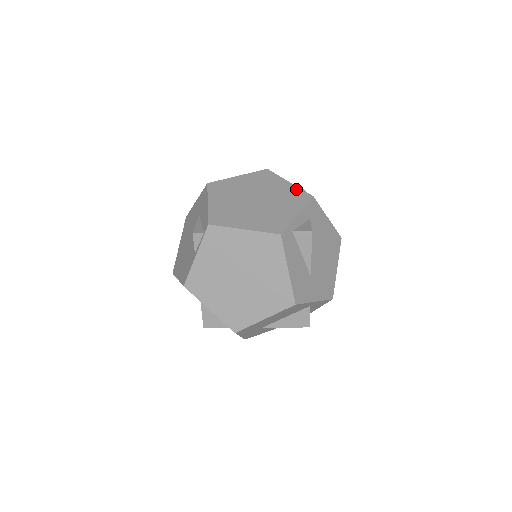
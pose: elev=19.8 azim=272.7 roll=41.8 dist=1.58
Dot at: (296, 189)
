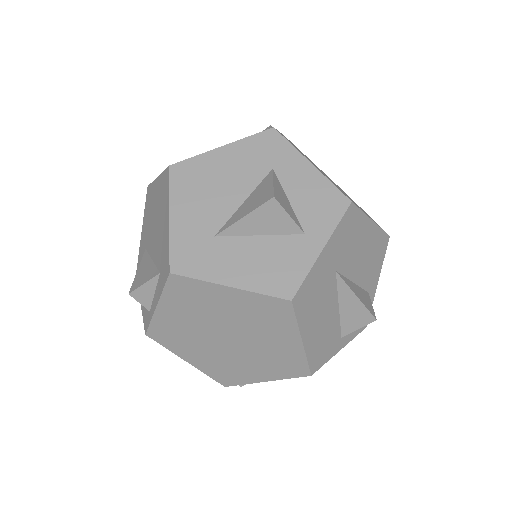
Dot at: occluded
